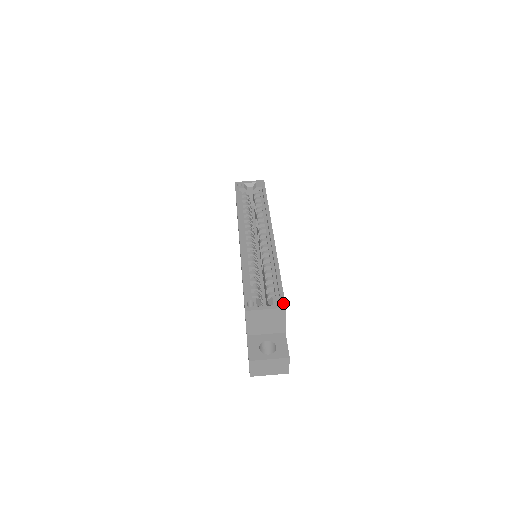
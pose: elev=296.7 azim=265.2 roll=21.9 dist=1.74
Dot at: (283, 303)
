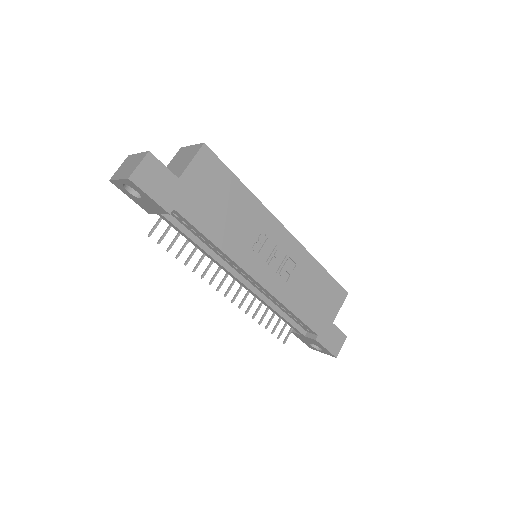
Dot at: (208, 148)
